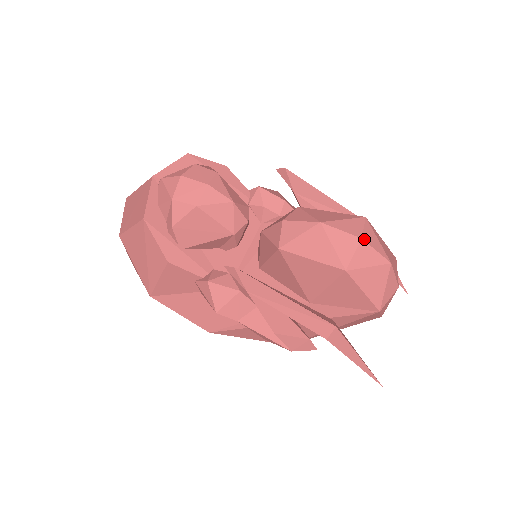
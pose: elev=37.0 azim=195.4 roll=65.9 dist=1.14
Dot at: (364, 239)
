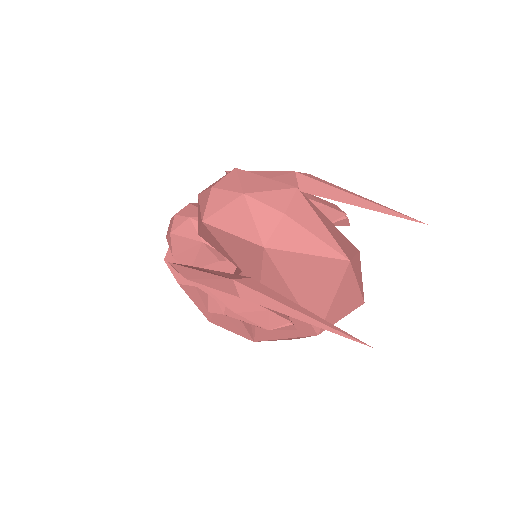
Dot at: (215, 187)
